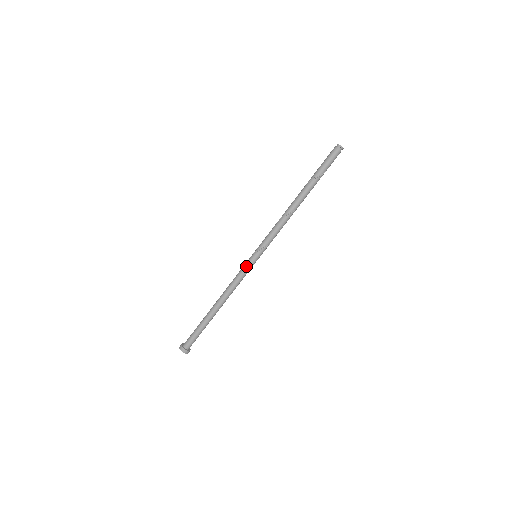
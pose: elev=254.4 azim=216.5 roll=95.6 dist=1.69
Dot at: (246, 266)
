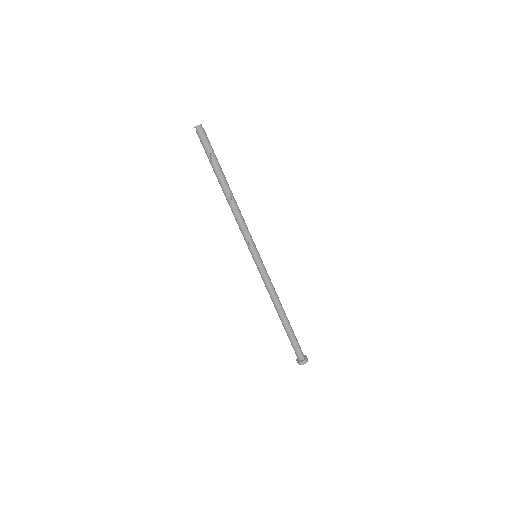
Dot at: (258, 270)
